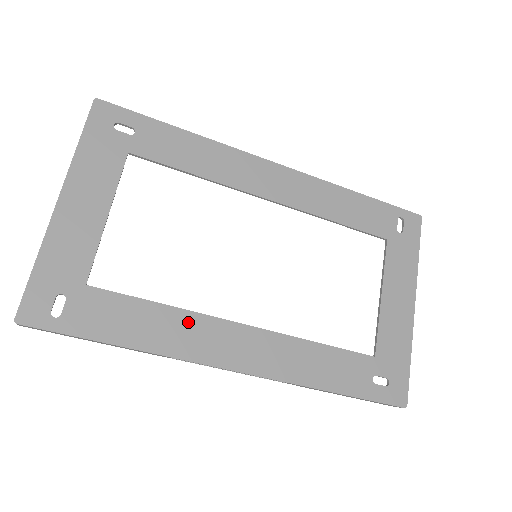
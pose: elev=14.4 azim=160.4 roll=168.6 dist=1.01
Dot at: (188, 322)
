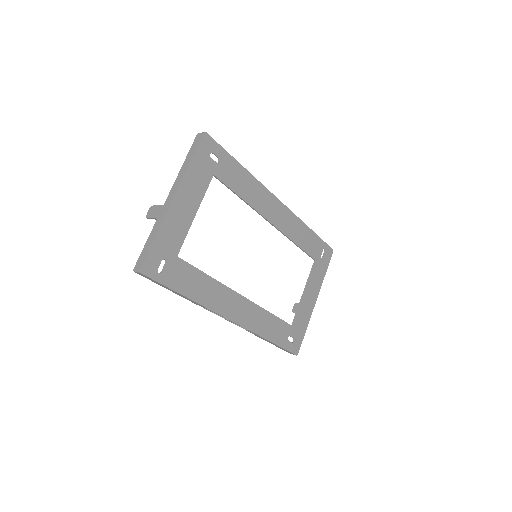
Dot at: (219, 289)
